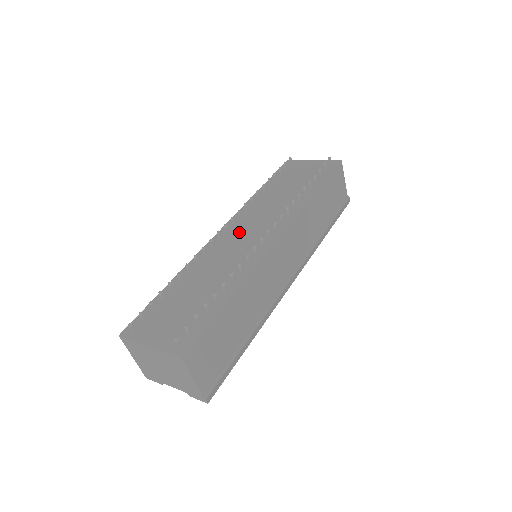
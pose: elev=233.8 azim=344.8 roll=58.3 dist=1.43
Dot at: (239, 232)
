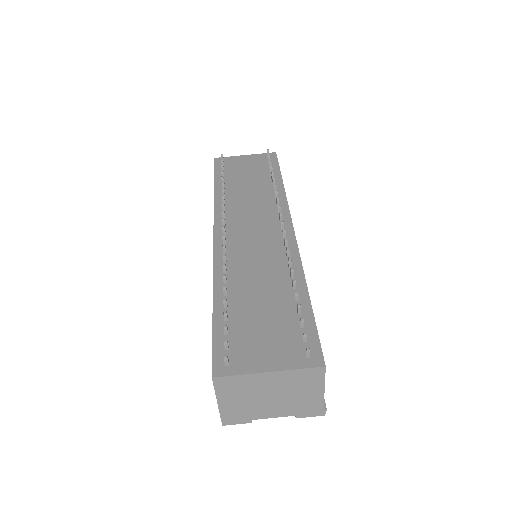
Dot at: (241, 232)
